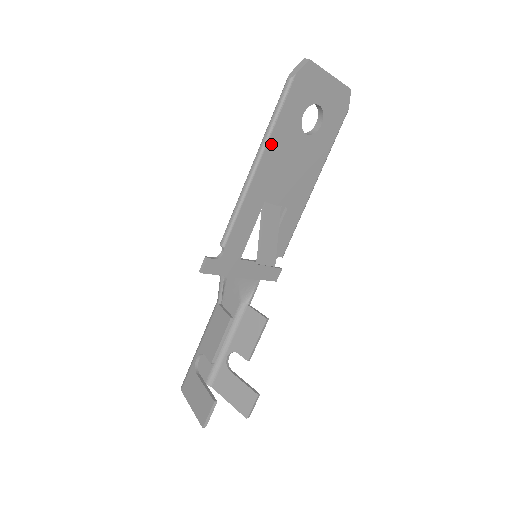
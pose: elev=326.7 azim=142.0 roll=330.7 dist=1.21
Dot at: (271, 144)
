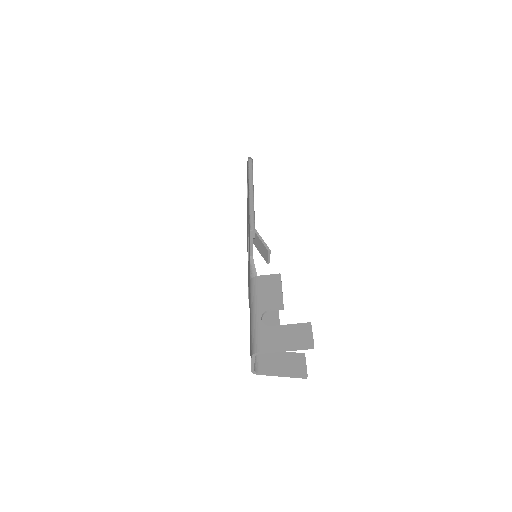
Dot at: occluded
